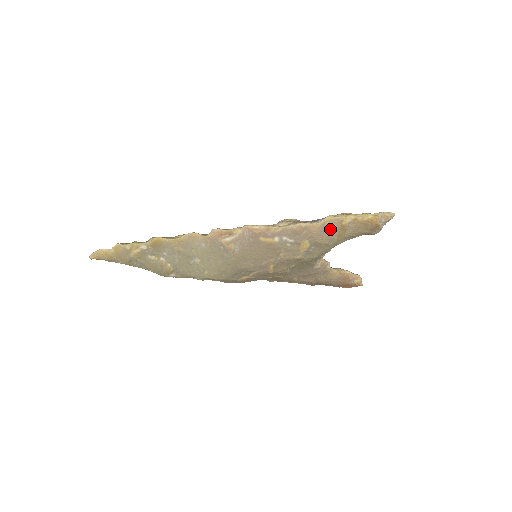
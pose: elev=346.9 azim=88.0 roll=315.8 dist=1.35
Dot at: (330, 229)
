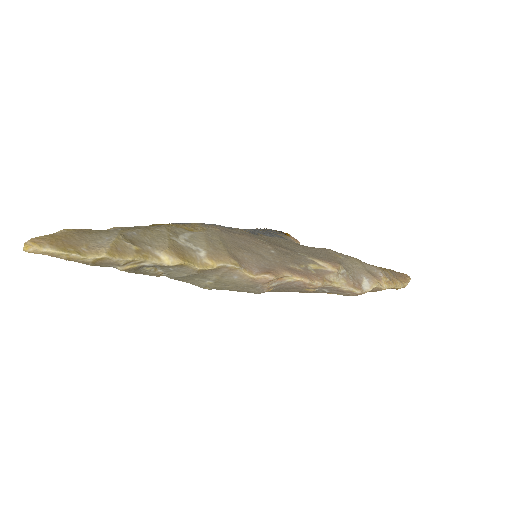
Dot at: occluded
